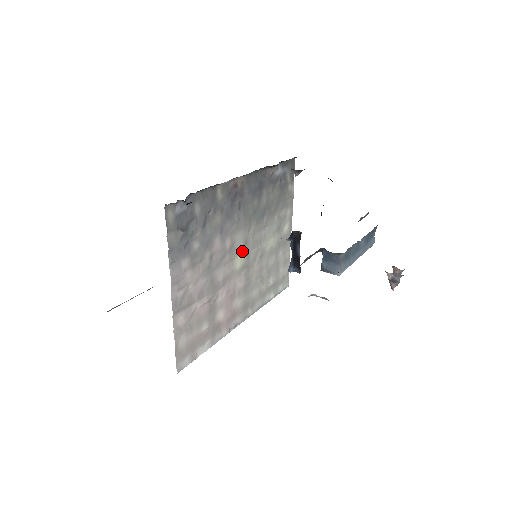
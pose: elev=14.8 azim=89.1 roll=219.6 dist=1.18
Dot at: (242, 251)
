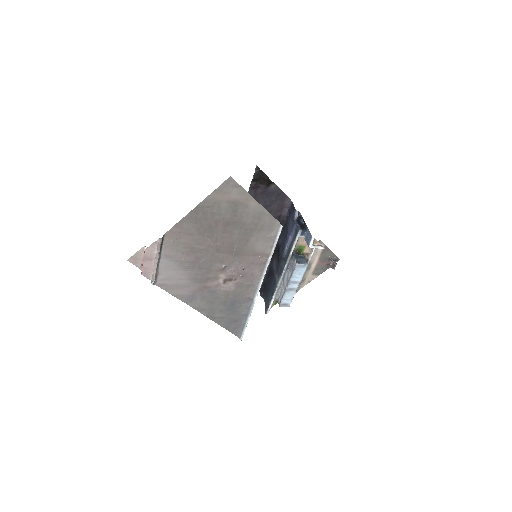
Dot at: occluded
